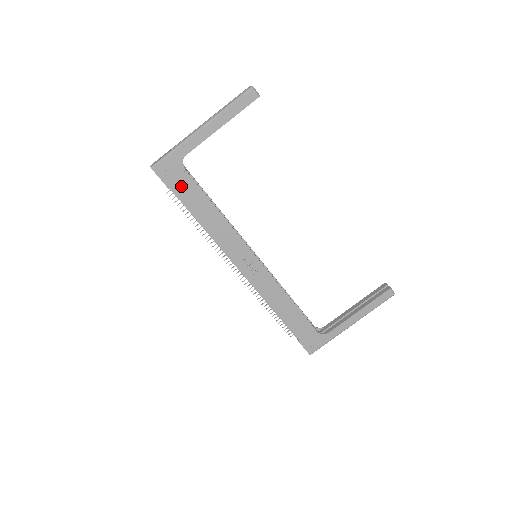
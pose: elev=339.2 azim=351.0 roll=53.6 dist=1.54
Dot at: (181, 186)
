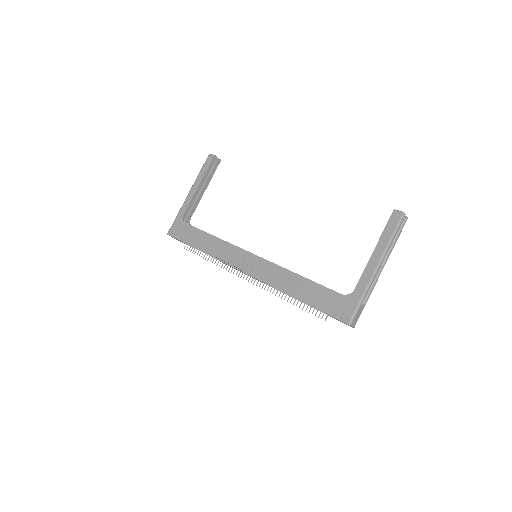
Dot at: (186, 234)
